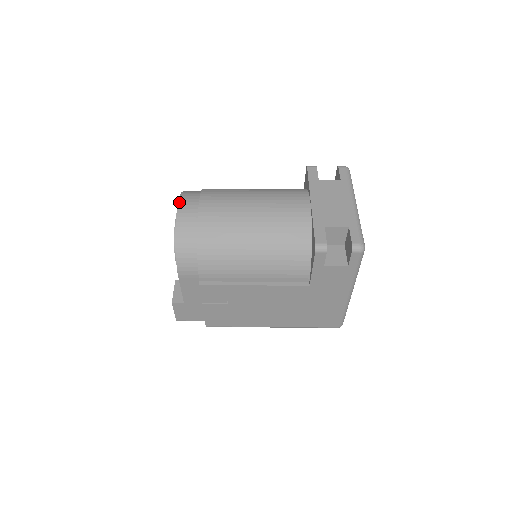
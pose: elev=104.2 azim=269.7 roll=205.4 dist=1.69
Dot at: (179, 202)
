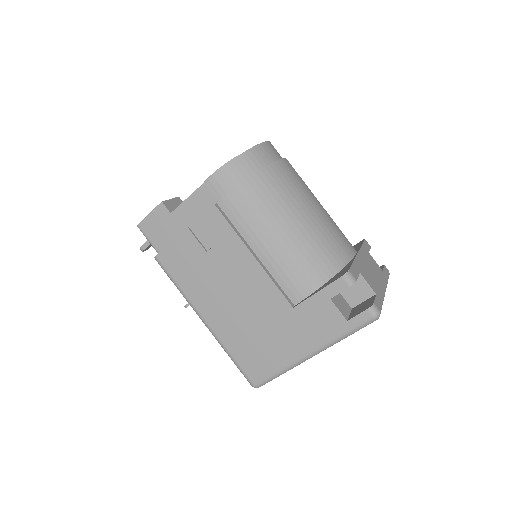
Dot at: (269, 142)
